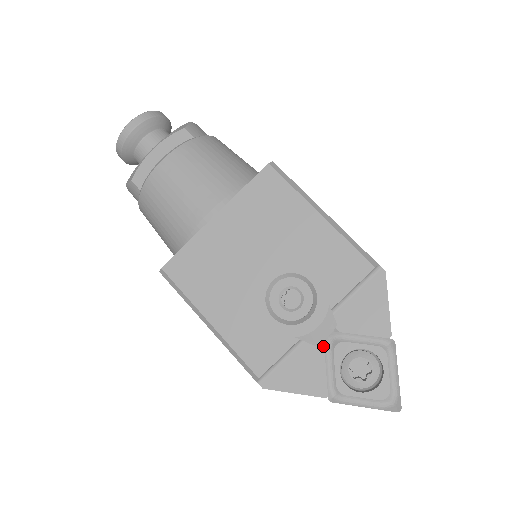
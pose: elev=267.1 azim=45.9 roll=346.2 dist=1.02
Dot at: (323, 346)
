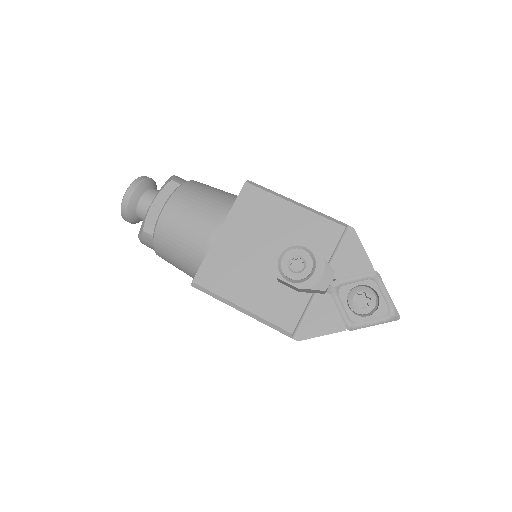
Dot at: (330, 295)
